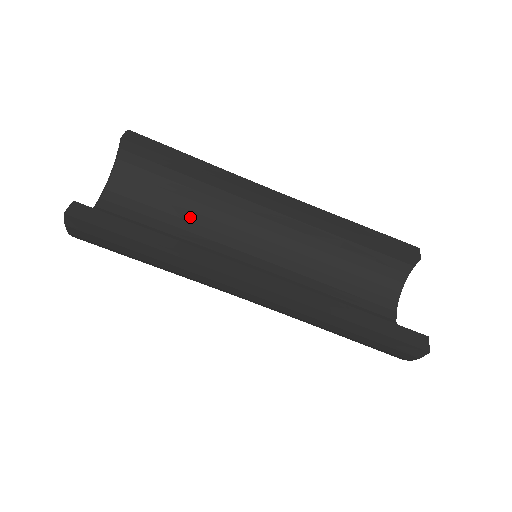
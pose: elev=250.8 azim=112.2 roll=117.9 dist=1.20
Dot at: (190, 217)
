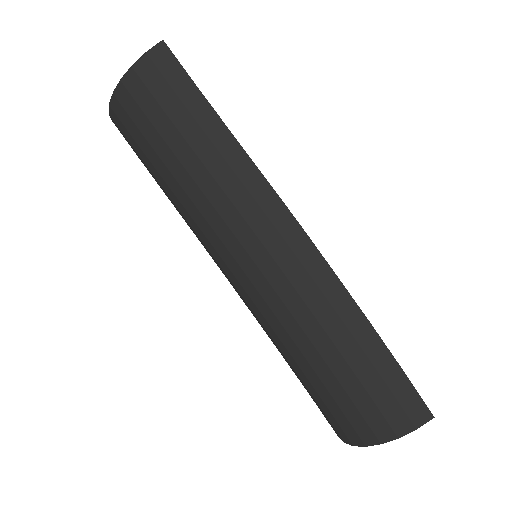
Dot at: occluded
